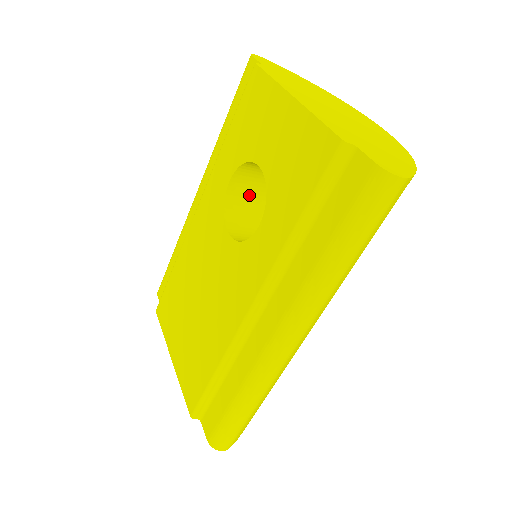
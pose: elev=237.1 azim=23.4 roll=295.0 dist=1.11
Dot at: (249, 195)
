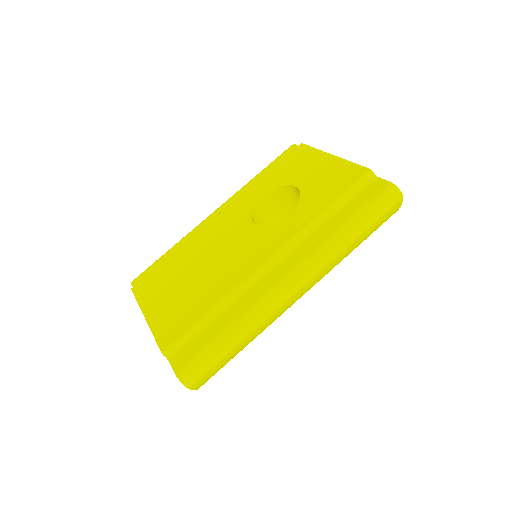
Dot at: (266, 215)
